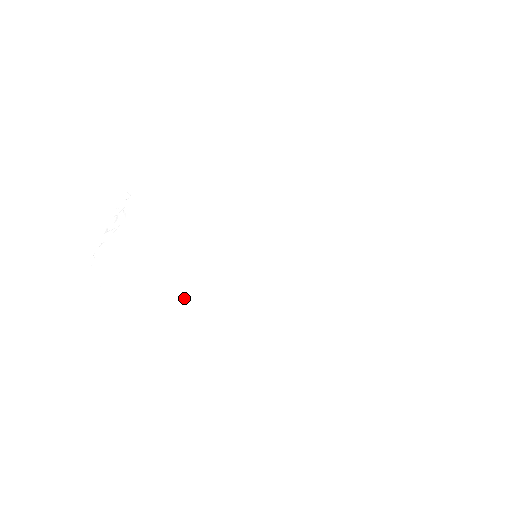
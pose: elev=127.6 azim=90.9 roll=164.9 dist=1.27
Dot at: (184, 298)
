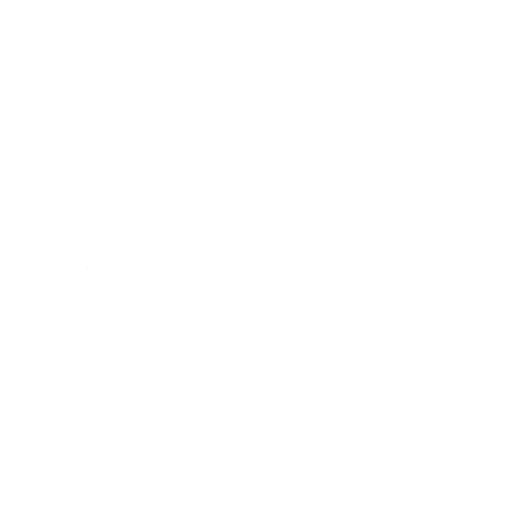
Dot at: (173, 252)
